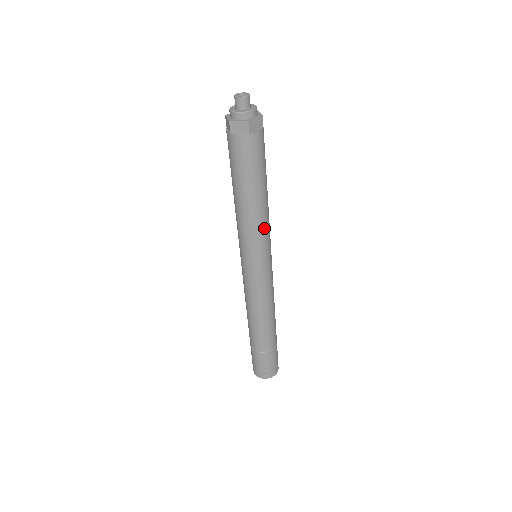
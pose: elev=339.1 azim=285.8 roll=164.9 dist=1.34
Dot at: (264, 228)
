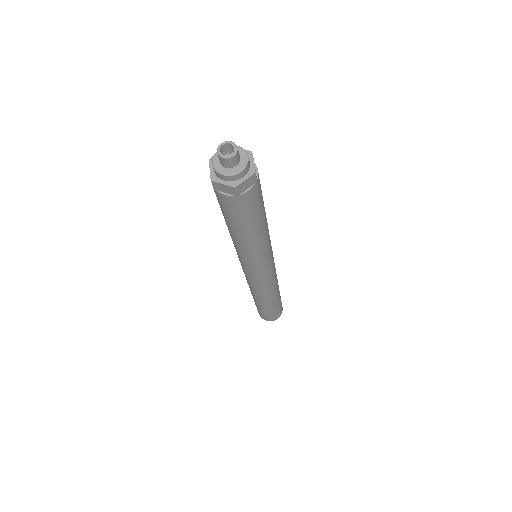
Dot at: (269, 235)
